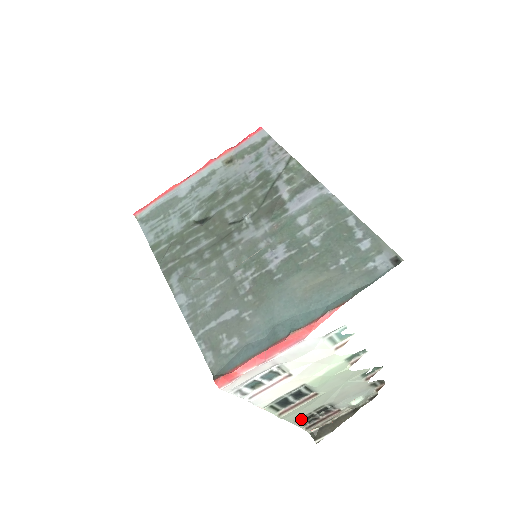
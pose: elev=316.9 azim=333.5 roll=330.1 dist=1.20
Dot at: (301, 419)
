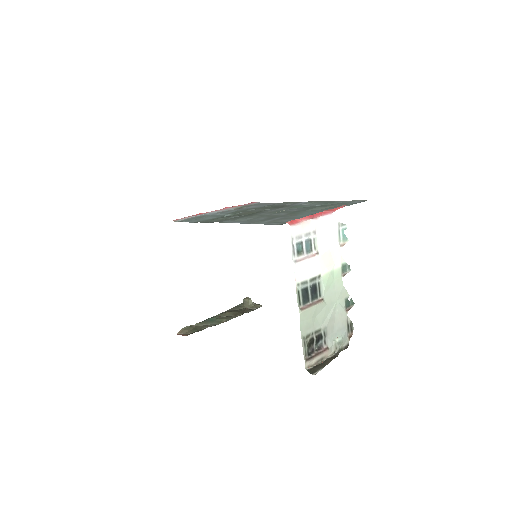
Dot at: (305, 341)
